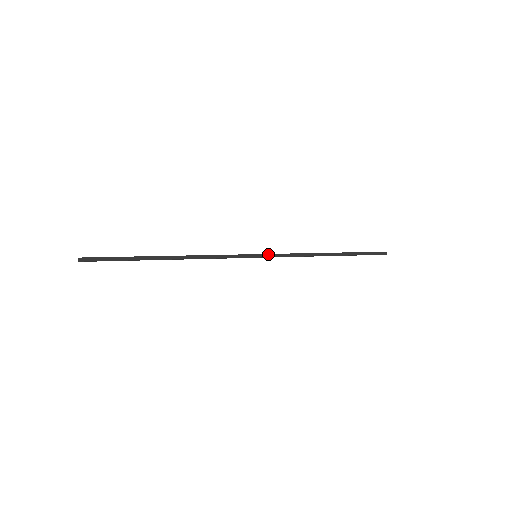
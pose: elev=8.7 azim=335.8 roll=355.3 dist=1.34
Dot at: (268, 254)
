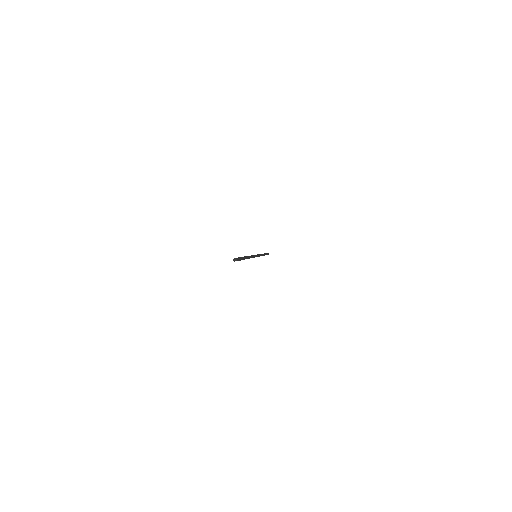
Dot at: occluded
